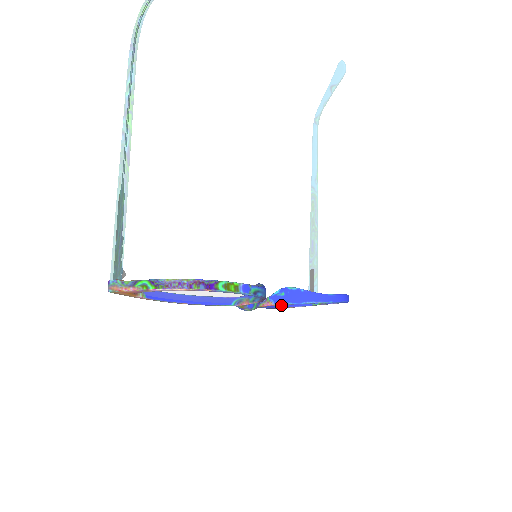
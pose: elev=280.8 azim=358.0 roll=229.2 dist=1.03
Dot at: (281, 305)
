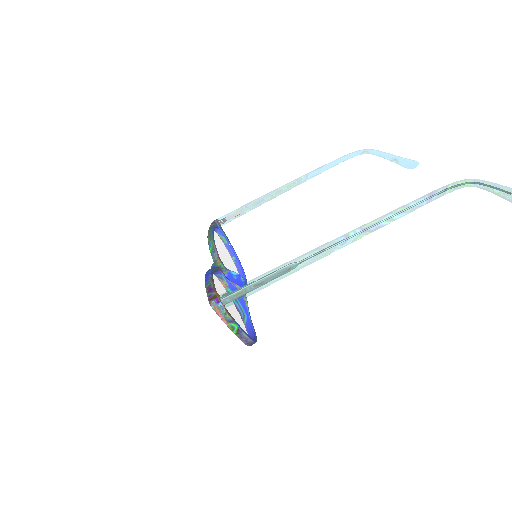
Dot at: occluded
